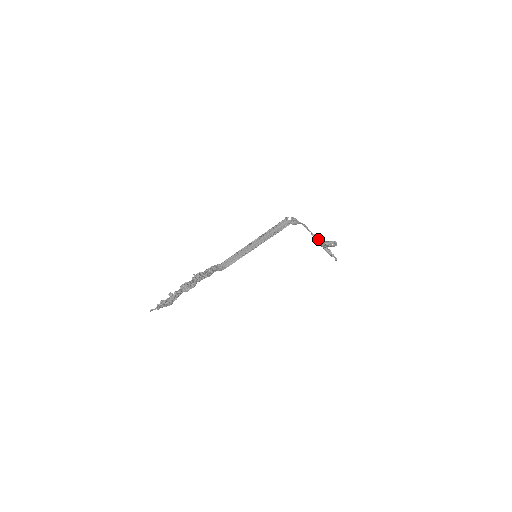
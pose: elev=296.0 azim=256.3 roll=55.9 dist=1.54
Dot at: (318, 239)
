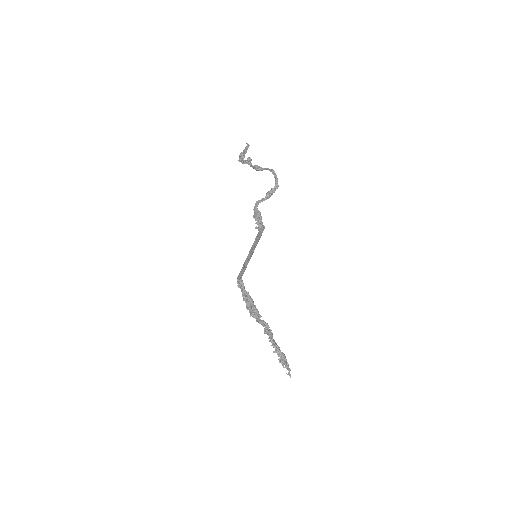
Dot at: occluded
